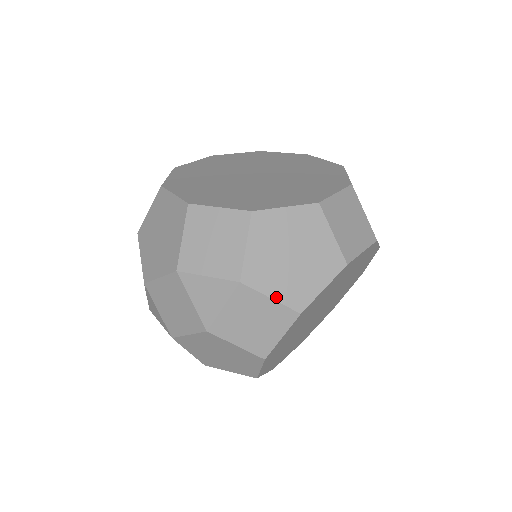
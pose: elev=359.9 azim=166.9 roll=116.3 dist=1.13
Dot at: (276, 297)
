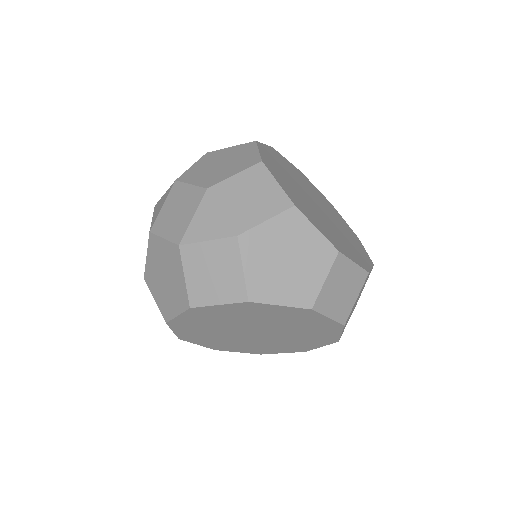
Dot at: (247, 272)
